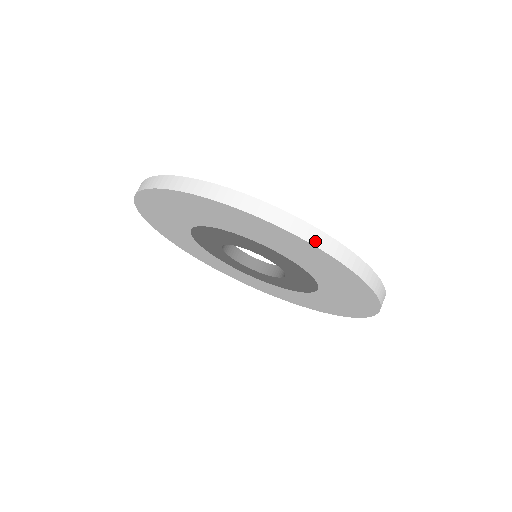
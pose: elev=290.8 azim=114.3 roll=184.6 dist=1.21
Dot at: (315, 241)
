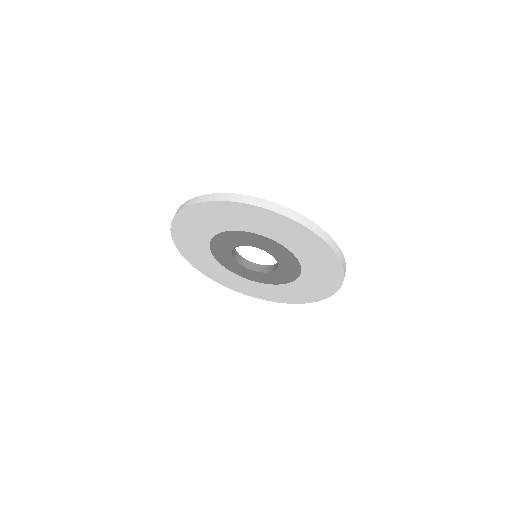
Dot at: (293, 217)
